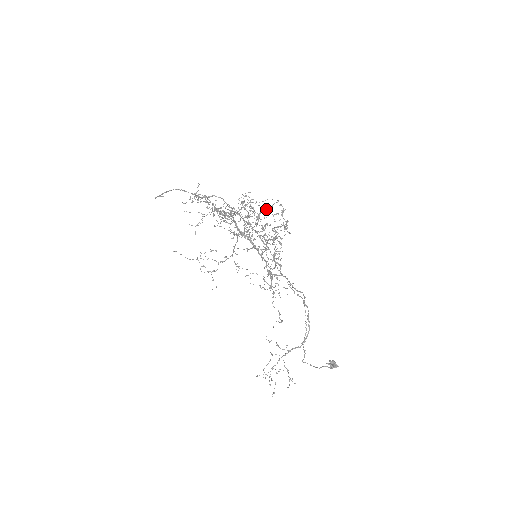
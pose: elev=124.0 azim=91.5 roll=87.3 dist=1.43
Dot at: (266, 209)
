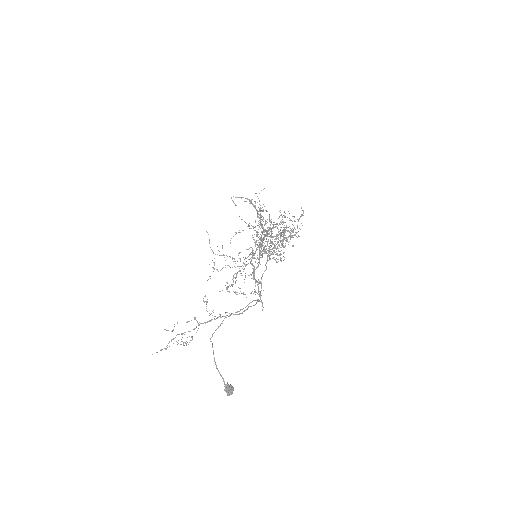
Dot at: occluded
